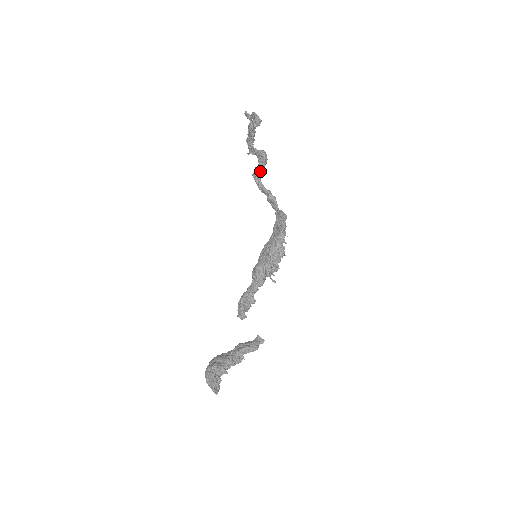
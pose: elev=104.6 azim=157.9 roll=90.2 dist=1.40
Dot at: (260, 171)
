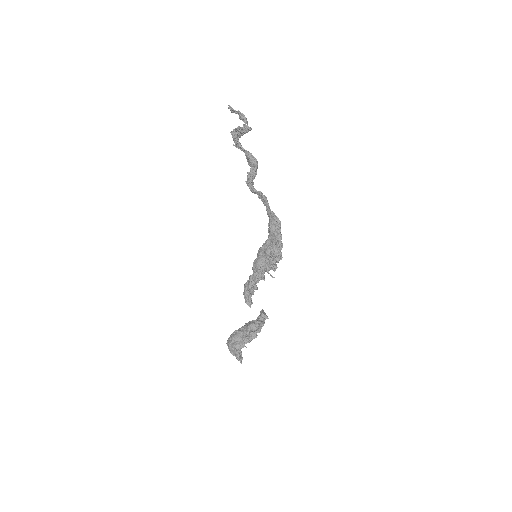
Dot at: (253, 179)
